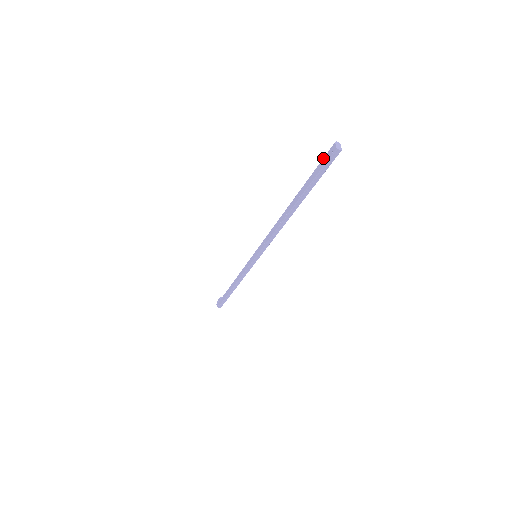
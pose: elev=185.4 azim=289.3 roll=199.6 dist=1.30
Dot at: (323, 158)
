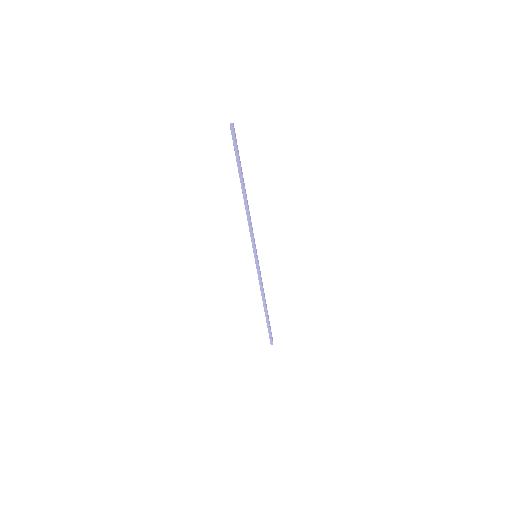
Dot at: (233, 139)
